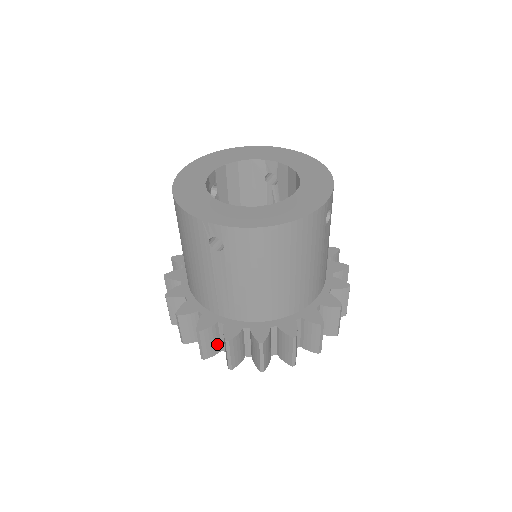
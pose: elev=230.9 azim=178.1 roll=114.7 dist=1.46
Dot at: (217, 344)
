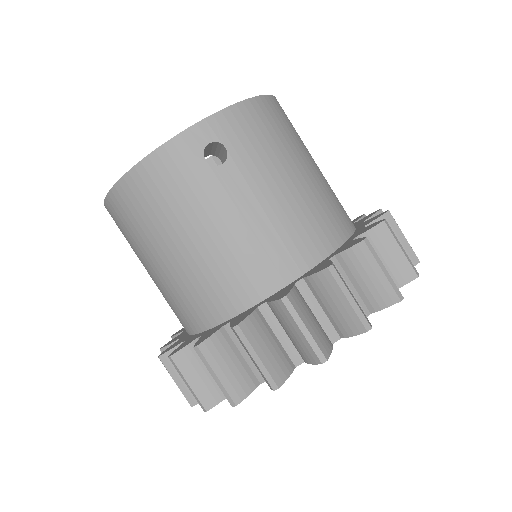
Dot at: occluded
